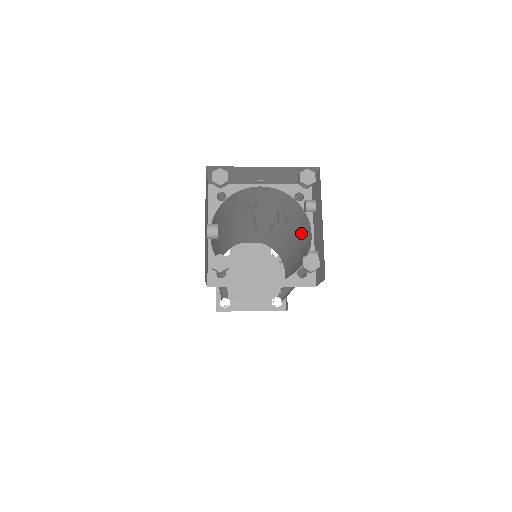
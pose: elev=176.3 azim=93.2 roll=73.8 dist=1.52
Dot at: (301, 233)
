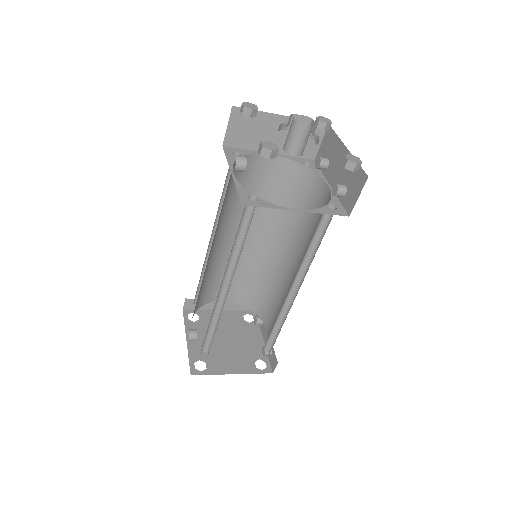
Dot at: (306, 215)
